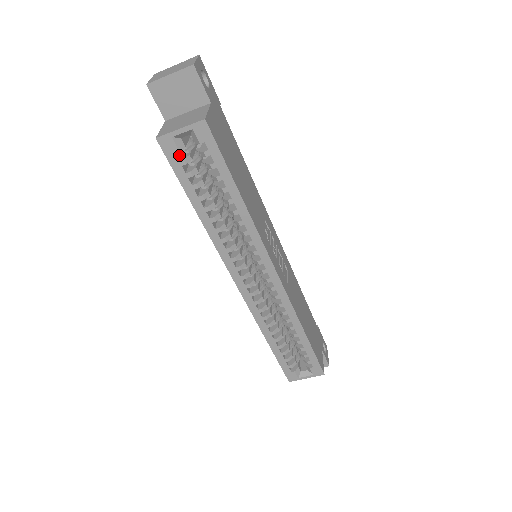
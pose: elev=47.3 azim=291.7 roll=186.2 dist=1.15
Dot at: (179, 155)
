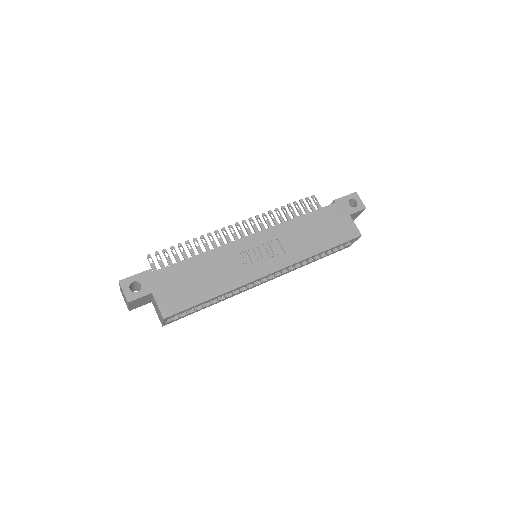
Dot at: occluded
